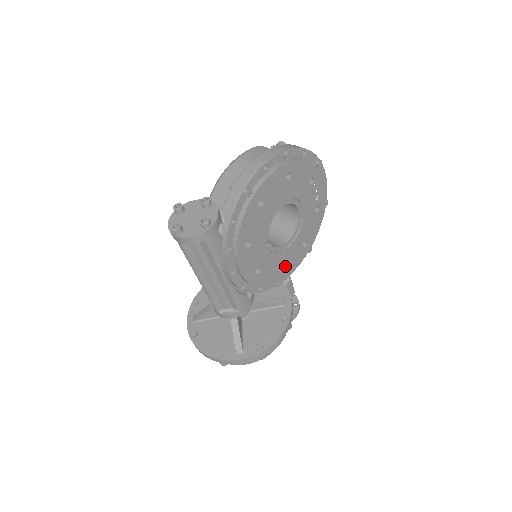
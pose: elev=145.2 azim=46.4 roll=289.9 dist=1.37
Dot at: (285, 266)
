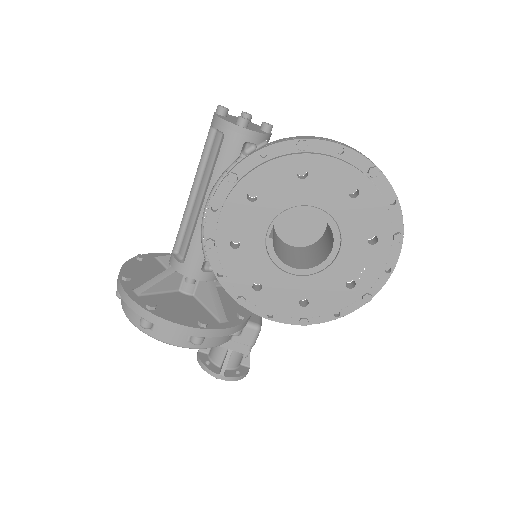
Dot at: (264, 290)
